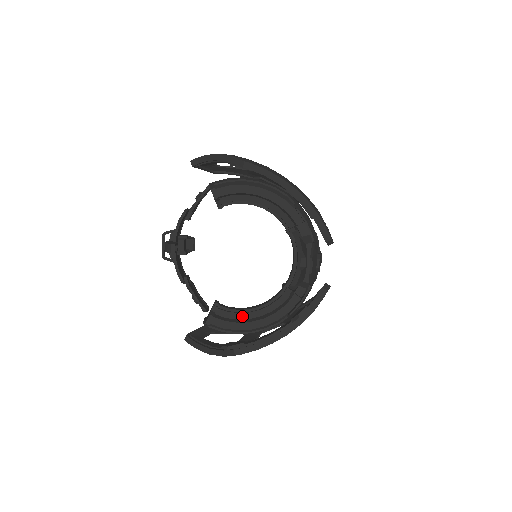
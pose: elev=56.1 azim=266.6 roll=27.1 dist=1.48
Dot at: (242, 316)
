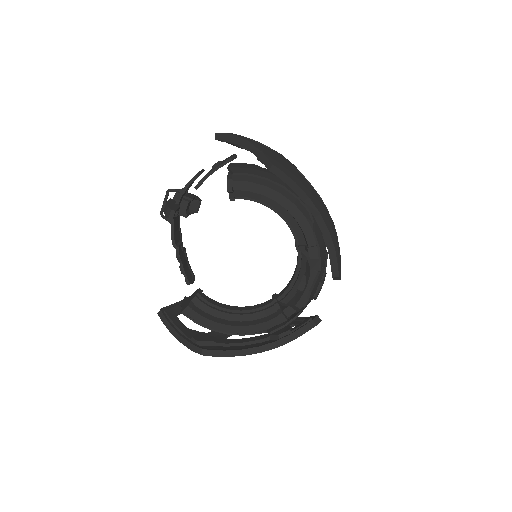
Dot at: (221, 315)
